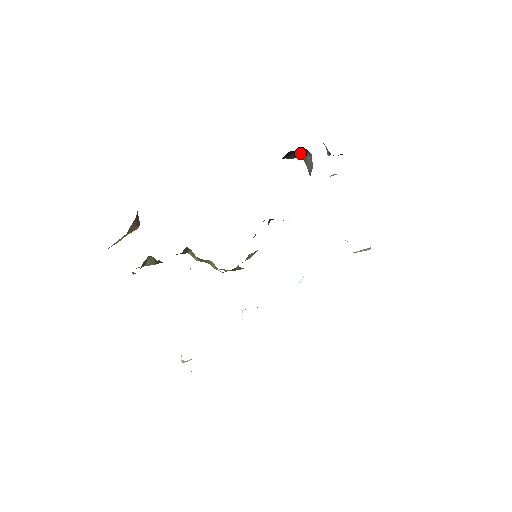
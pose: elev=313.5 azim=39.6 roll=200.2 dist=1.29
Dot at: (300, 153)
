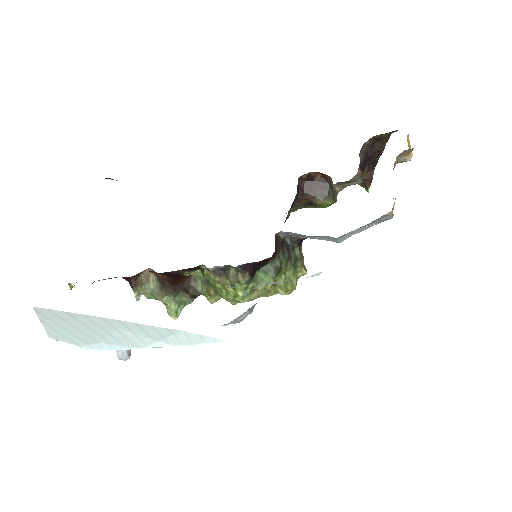
Dot at: (326, 189)
